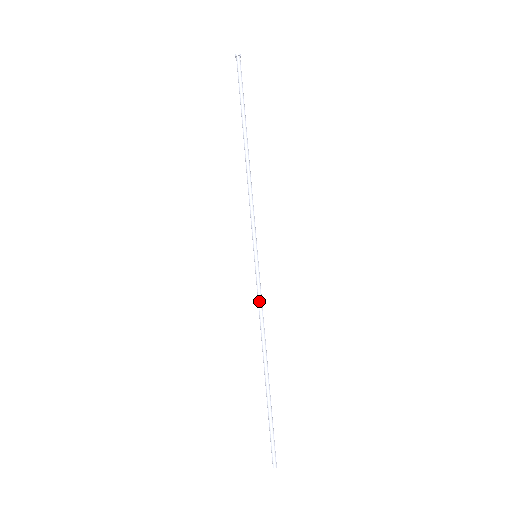
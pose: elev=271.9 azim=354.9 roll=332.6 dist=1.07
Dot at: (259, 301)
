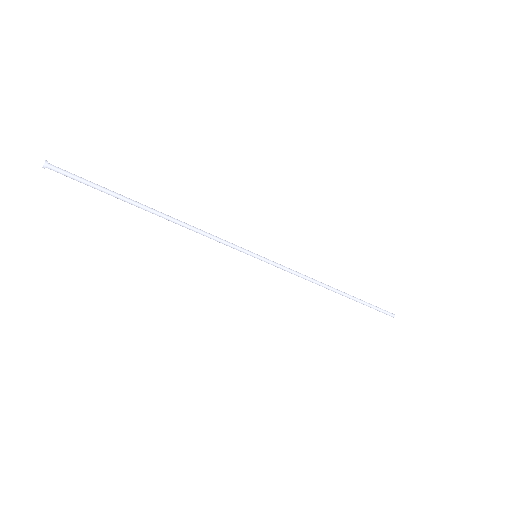
Dot at: occluded
